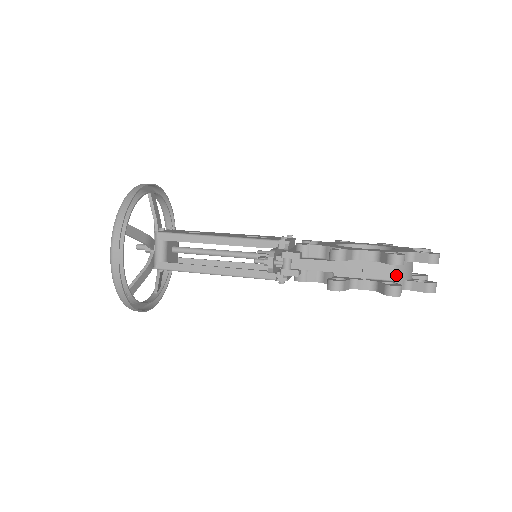
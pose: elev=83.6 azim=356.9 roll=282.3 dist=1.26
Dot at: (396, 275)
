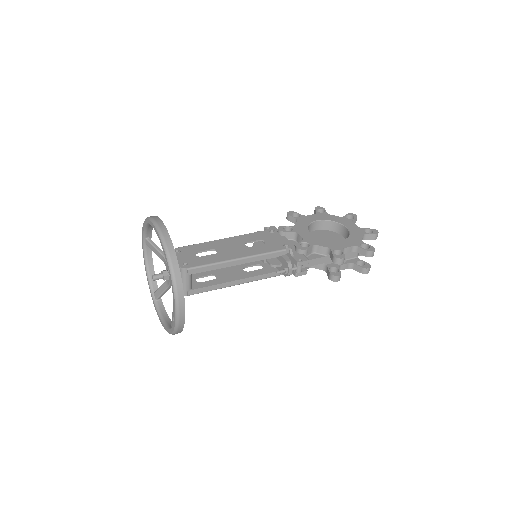
Dot at: (358, 253)
